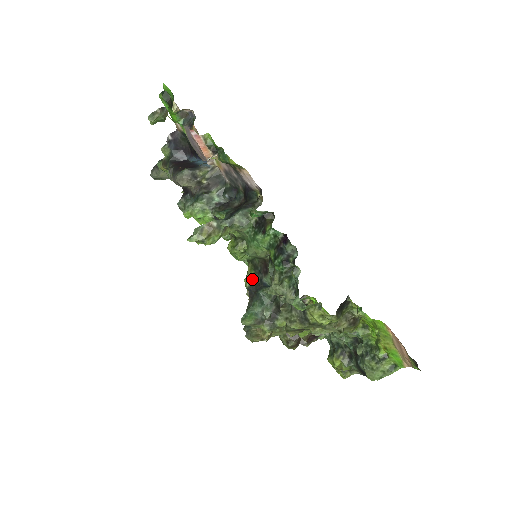
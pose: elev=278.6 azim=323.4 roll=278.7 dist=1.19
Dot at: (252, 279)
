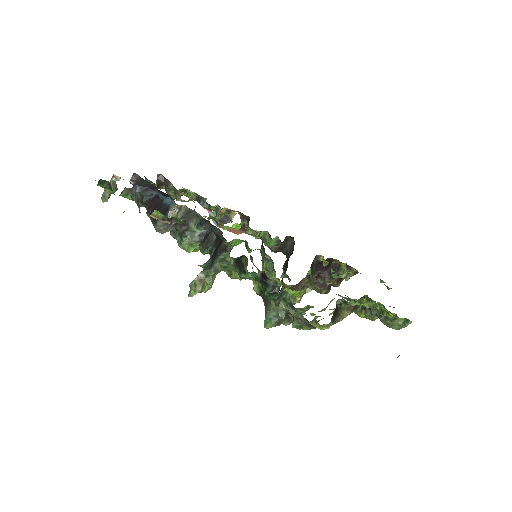
Dot at: (259, 288)
